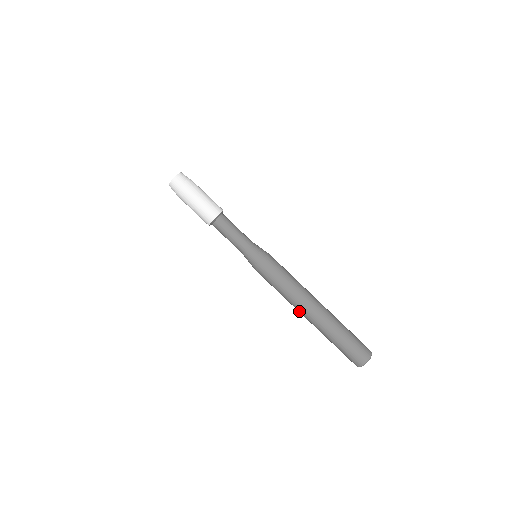
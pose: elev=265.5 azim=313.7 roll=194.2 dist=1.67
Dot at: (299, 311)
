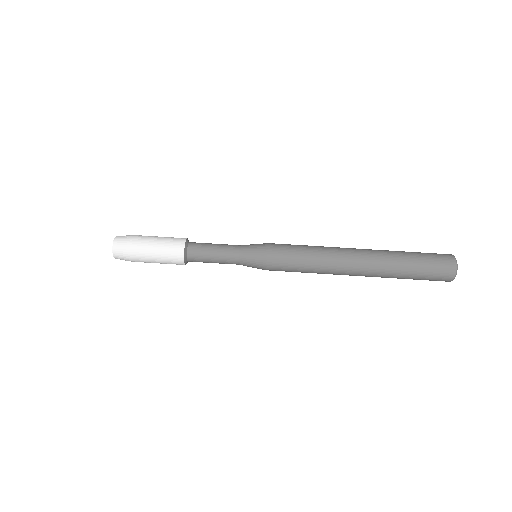
Dot at: (346, 266)
